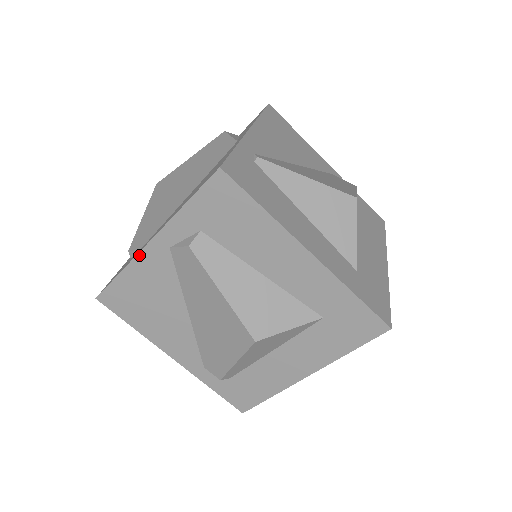
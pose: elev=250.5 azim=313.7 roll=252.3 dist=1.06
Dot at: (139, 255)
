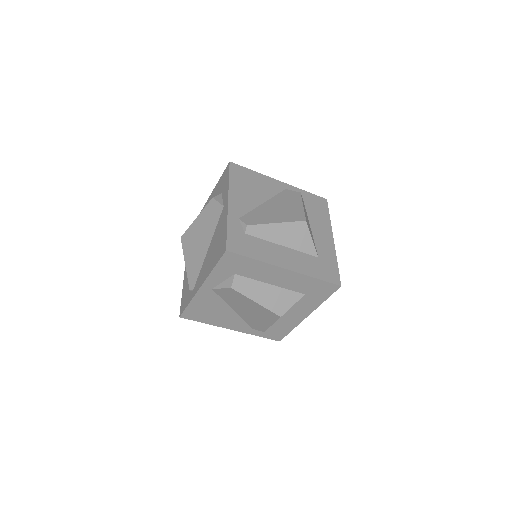
Dot at: (271, 178)
